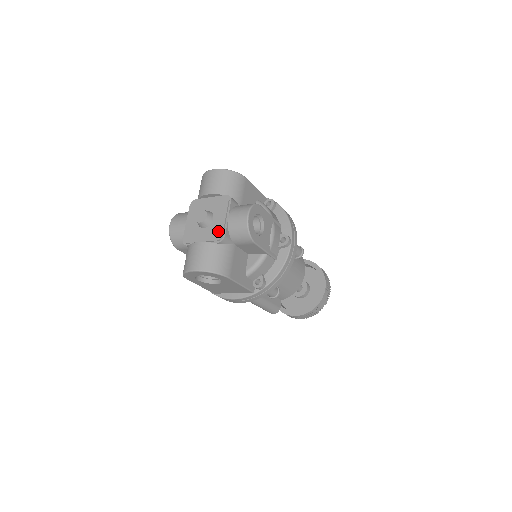
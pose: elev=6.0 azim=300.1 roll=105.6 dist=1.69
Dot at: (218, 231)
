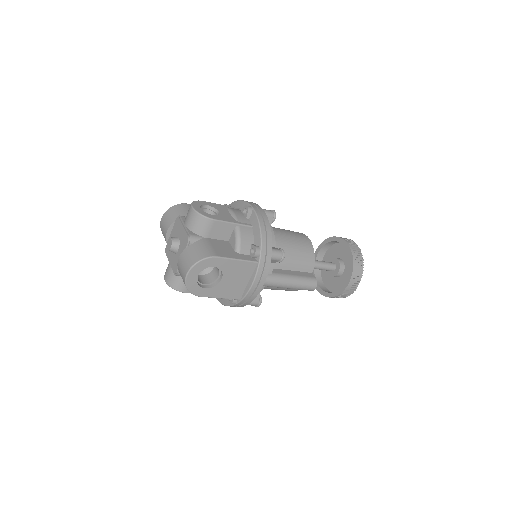
Dot at: (185, 238)
